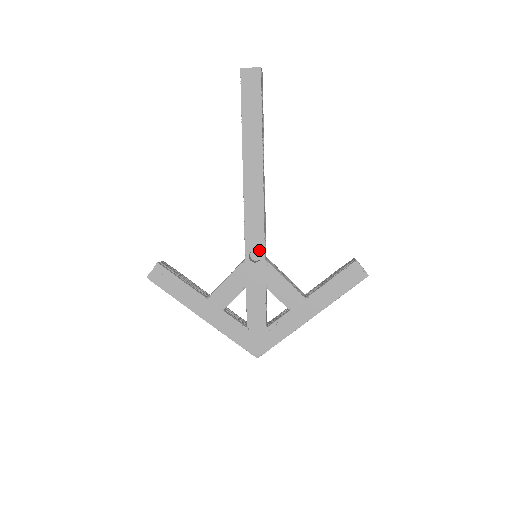
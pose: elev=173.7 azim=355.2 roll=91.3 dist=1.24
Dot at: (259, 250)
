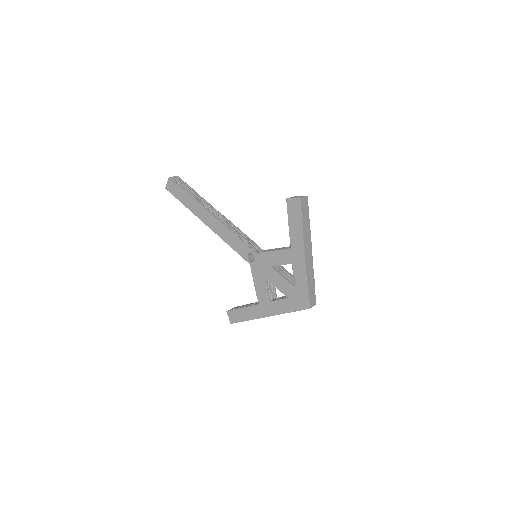
Dot at: (249, 252)
